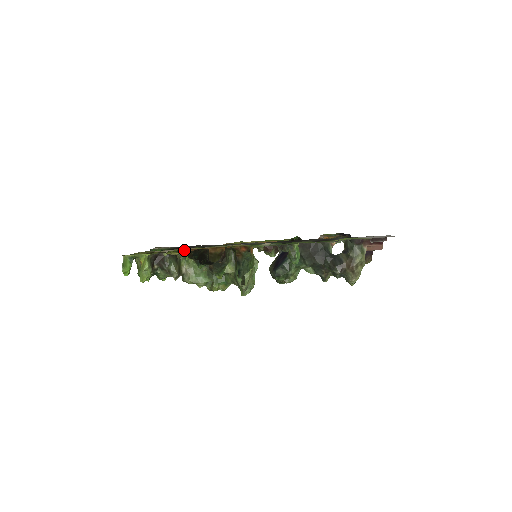
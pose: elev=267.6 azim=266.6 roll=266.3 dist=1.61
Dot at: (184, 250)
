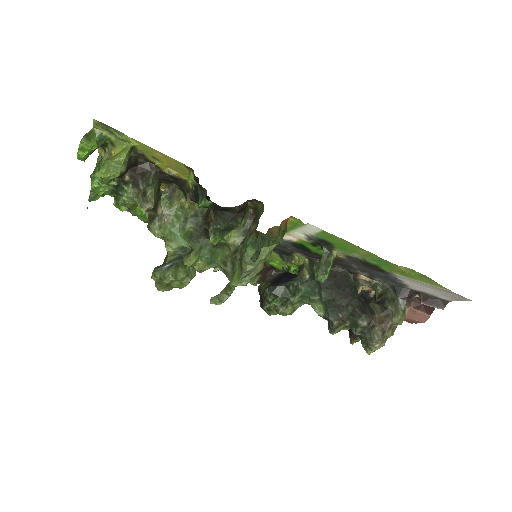
Dot at: occluded
